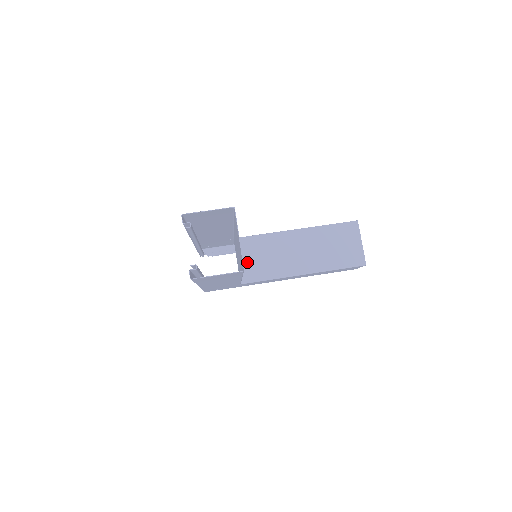
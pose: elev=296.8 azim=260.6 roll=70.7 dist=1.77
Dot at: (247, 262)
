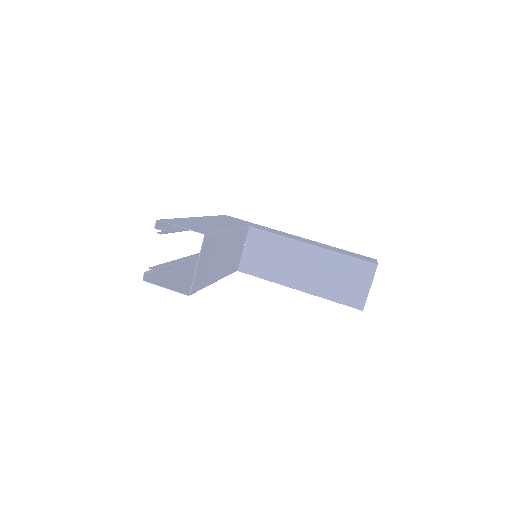
Dot at: (251, 254)
